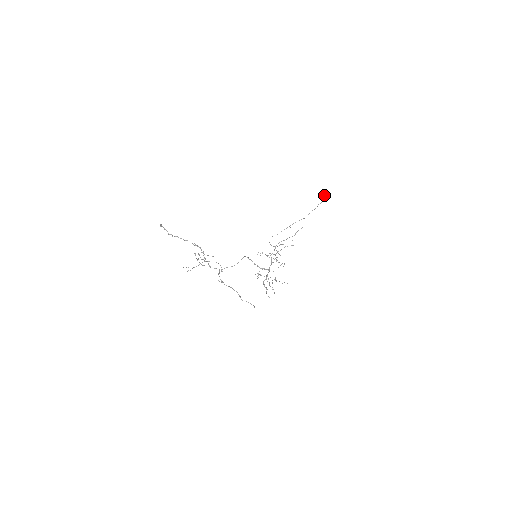
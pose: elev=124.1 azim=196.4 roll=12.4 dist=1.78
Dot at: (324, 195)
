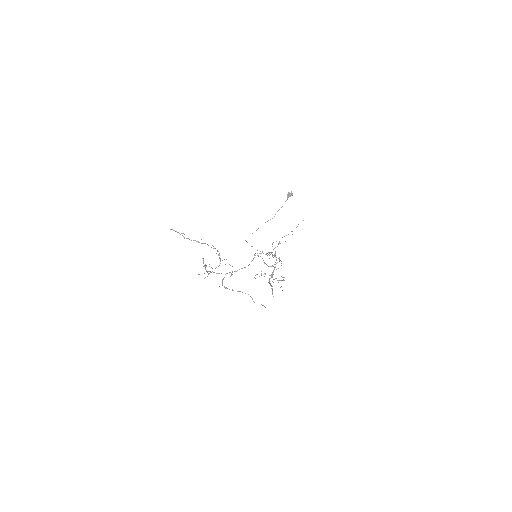
Dot at: (288, 194)
